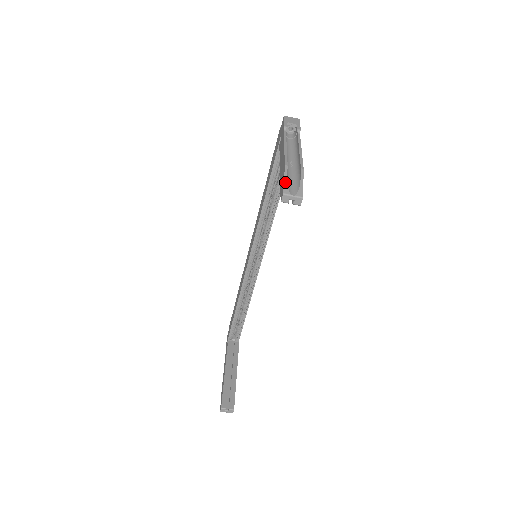
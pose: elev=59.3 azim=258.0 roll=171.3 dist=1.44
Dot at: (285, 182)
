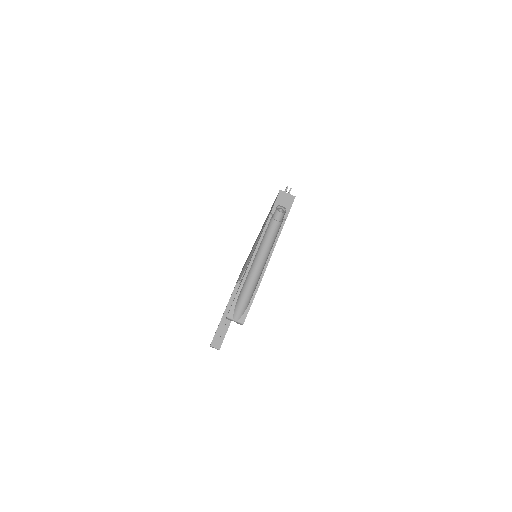
Dot at: (233, 304)
